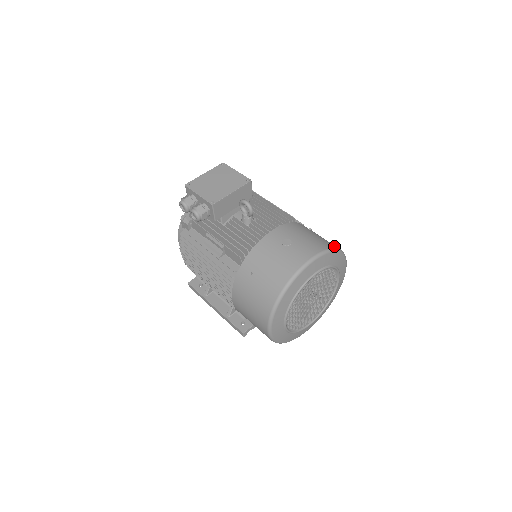
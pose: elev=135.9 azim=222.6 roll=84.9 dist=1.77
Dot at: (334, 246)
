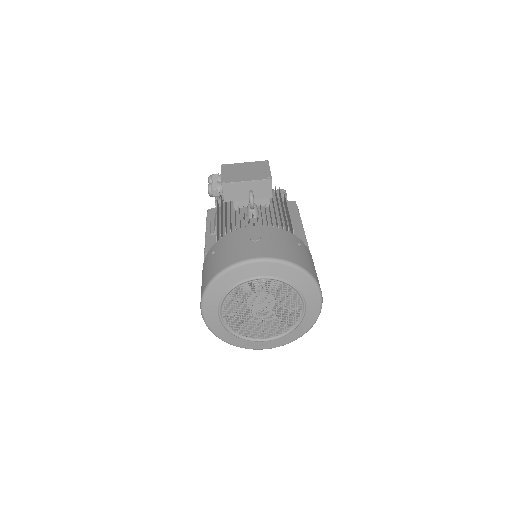
Dot at: (302, 265)
